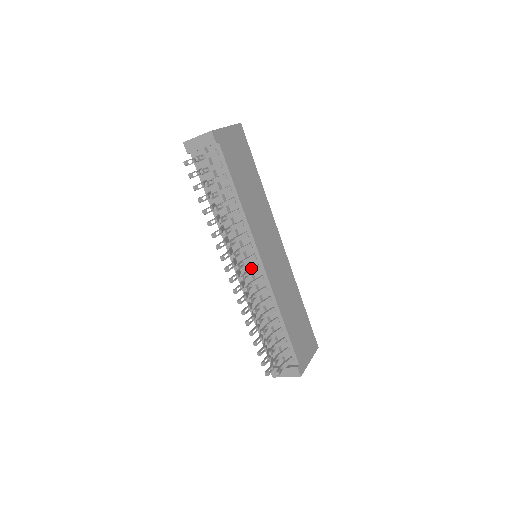
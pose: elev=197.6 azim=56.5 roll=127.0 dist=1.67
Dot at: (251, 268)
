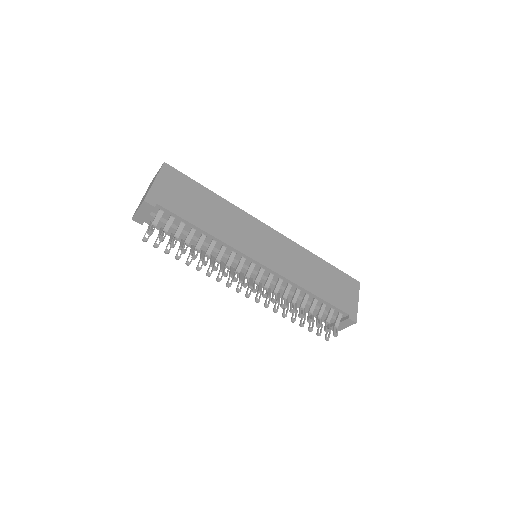
Dot at: (257, 275)
